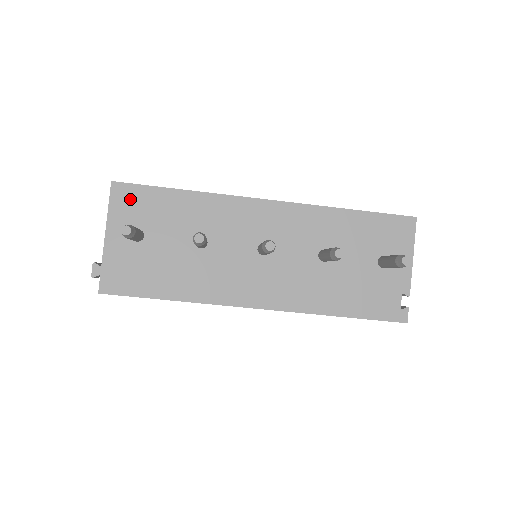
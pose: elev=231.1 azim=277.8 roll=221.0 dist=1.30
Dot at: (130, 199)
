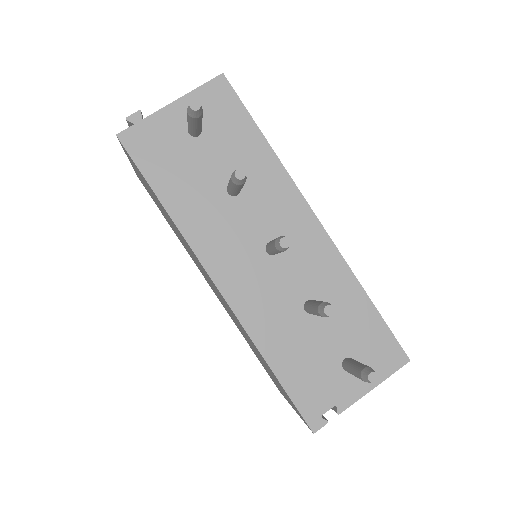
Dot at: (221, 100)
